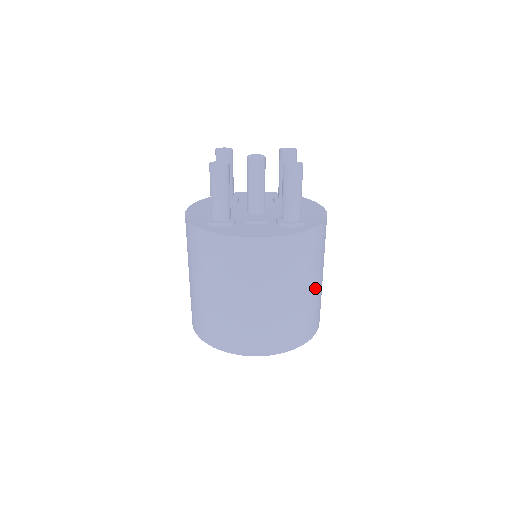
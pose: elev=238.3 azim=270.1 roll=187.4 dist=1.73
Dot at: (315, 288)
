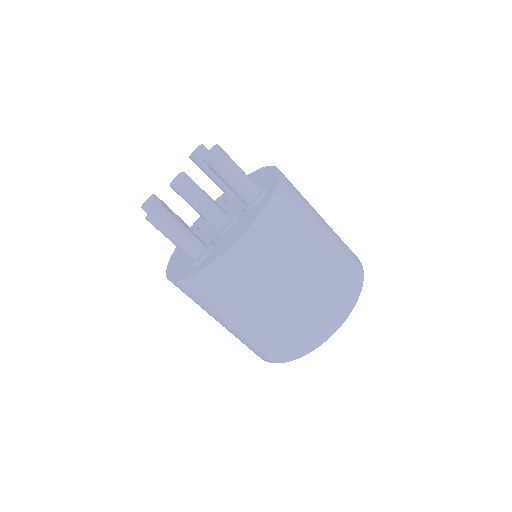
Dot at: (326, 231)
